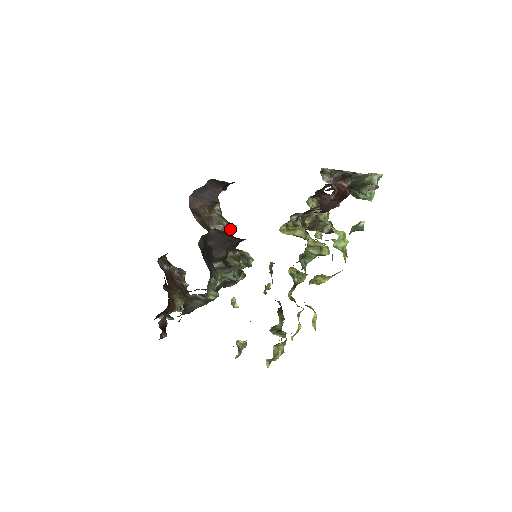
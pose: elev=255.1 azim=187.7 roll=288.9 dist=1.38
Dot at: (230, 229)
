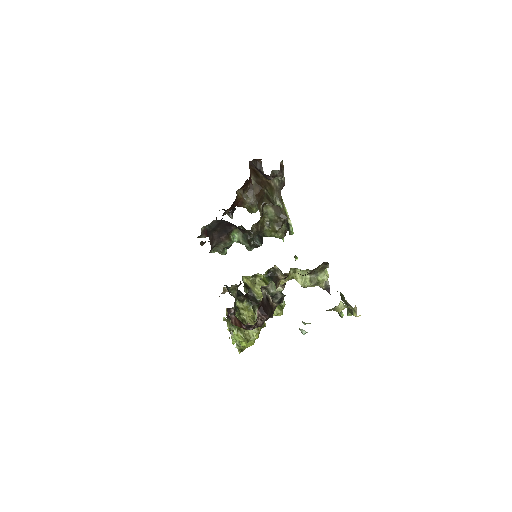
Dot at: (276, 205)
